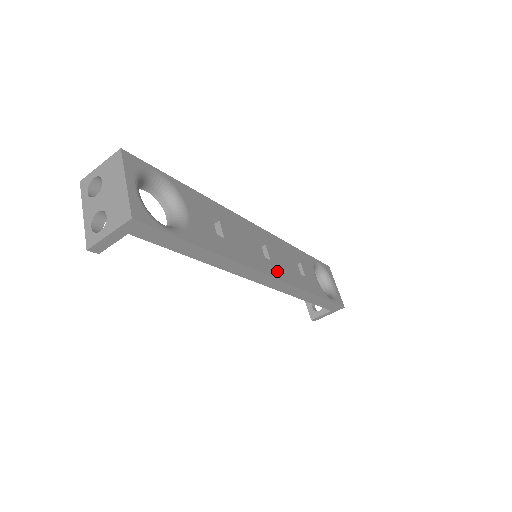
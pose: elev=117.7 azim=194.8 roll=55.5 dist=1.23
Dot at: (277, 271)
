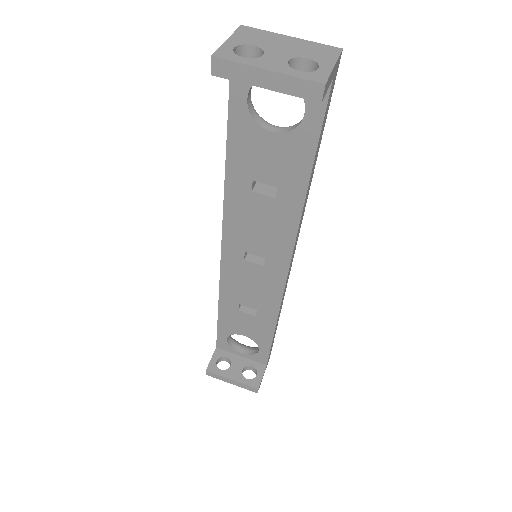
Dot at: occluded
